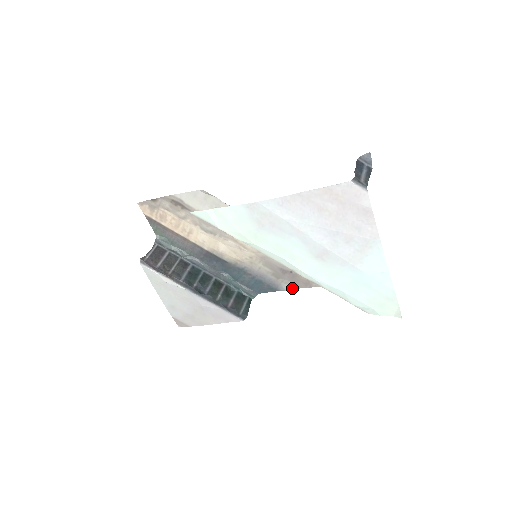
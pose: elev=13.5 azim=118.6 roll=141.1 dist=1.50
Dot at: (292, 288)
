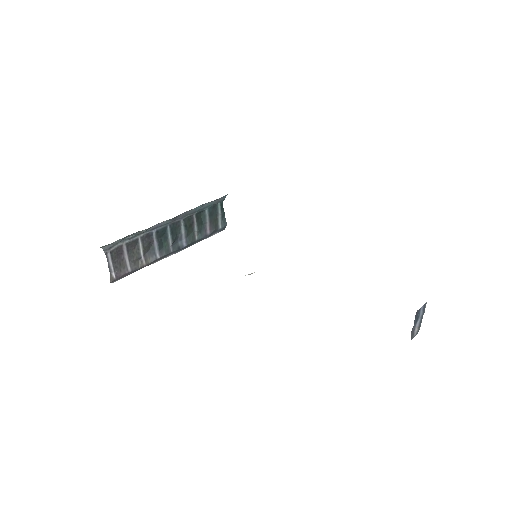
Dot at: occluded
